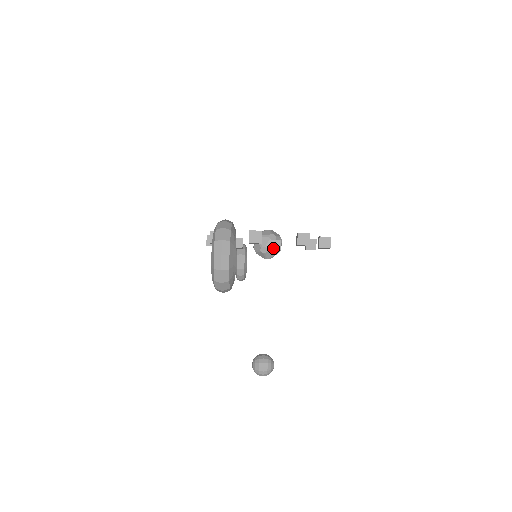
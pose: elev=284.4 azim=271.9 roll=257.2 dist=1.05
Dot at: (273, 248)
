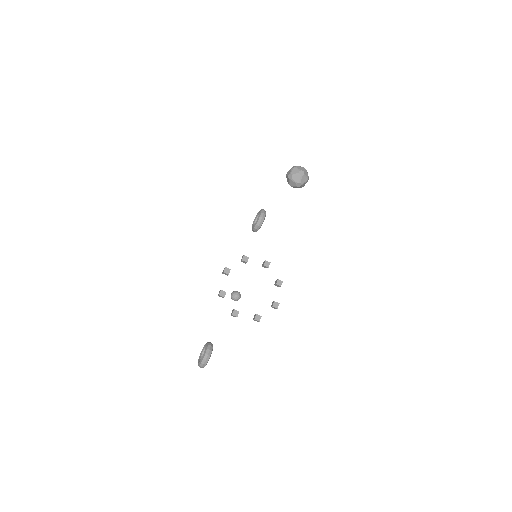
Dot at: occluded
